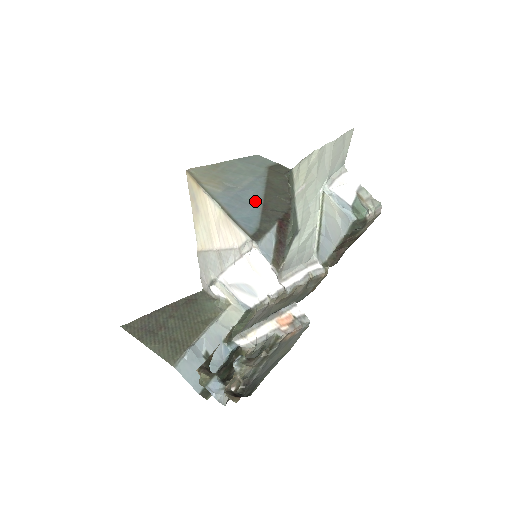
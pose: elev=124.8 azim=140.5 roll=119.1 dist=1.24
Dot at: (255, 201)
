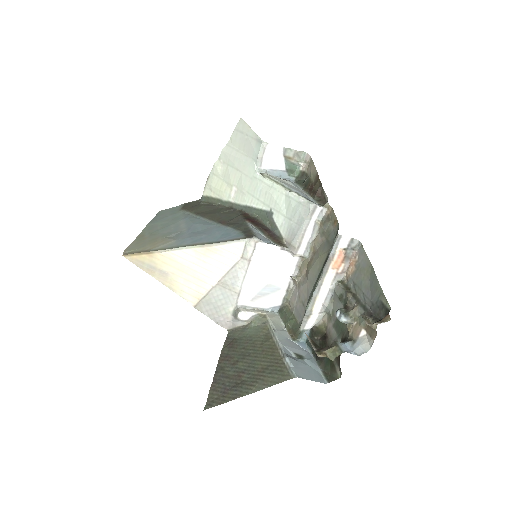
Dot at: (210, 226)
